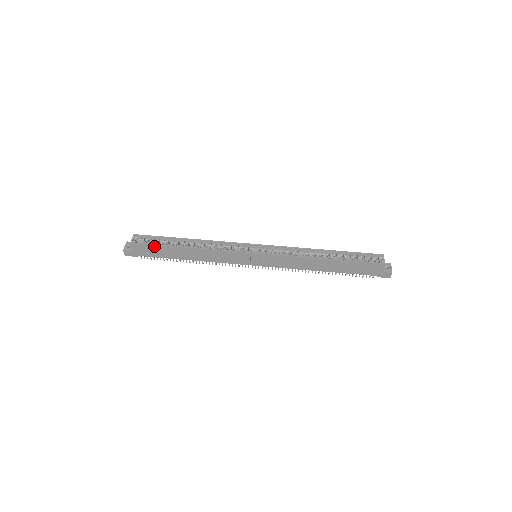
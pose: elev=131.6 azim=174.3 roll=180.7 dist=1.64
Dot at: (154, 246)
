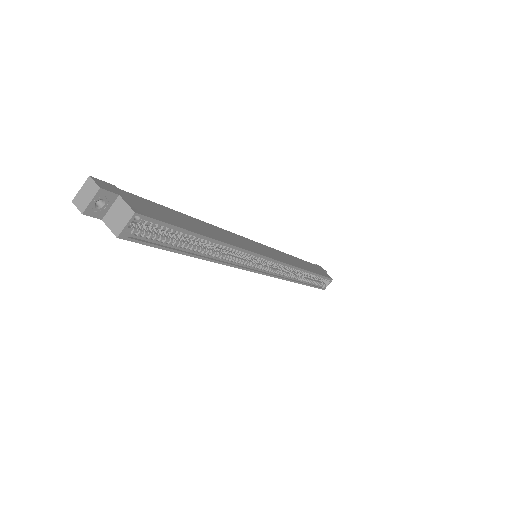
Dot at: (155, 245)
